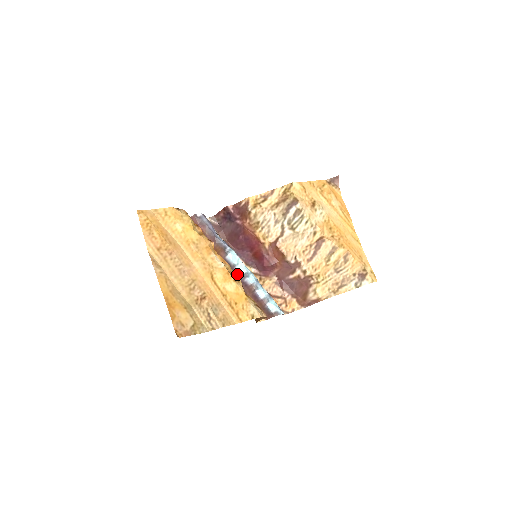
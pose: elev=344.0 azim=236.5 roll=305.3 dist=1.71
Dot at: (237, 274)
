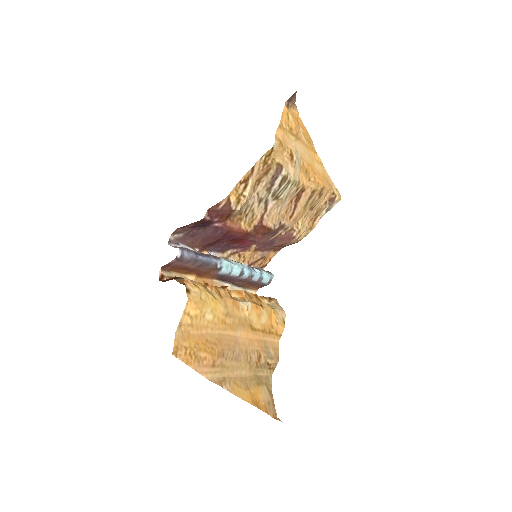
Dot at: (231, 278)
